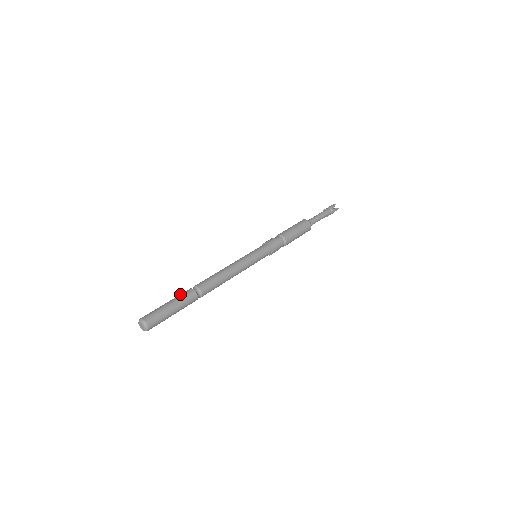
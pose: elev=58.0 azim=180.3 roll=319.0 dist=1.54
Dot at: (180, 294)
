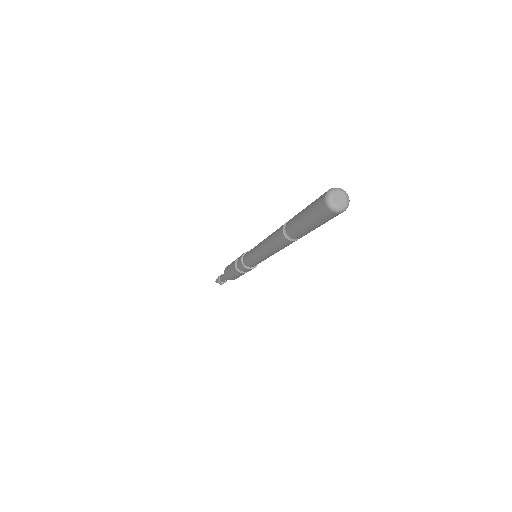
Dot at: occluded
